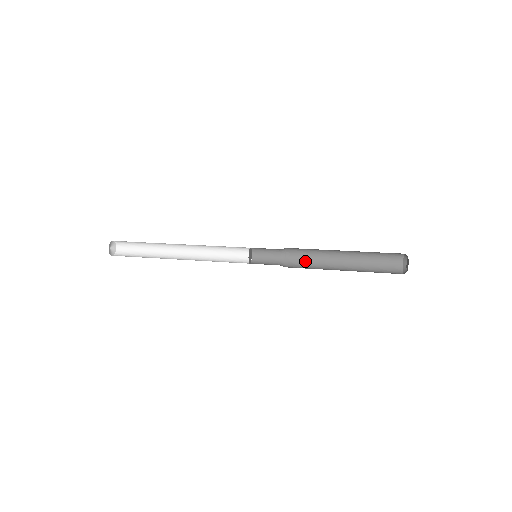
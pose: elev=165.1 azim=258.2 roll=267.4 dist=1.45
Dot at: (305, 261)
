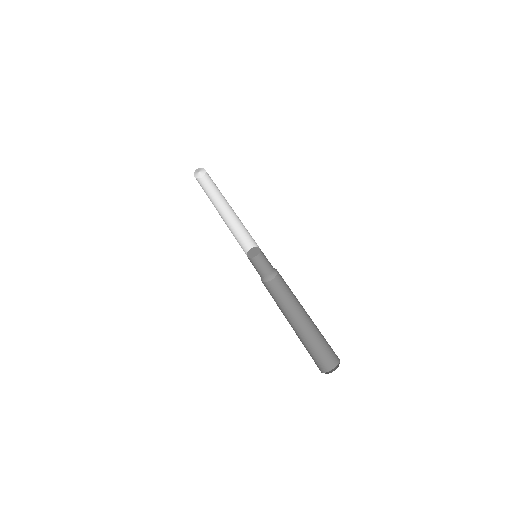
Dot at: (286, 285)
